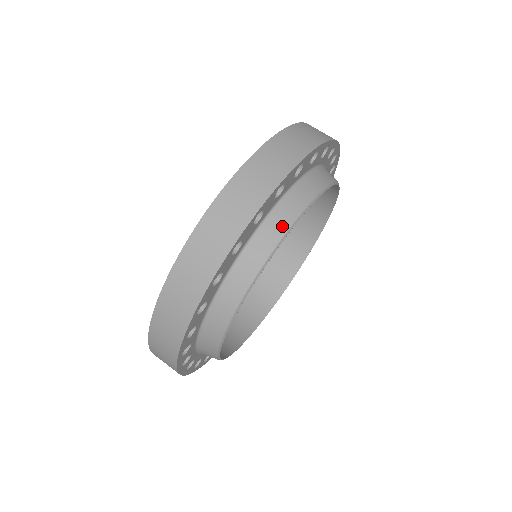
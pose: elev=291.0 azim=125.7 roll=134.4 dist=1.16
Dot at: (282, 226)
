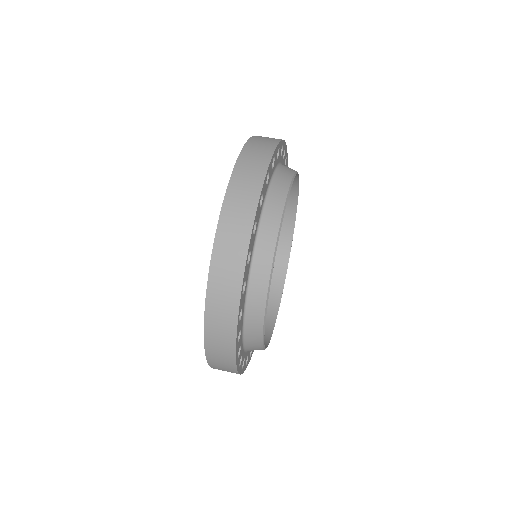
Dot at: (269, 250)
